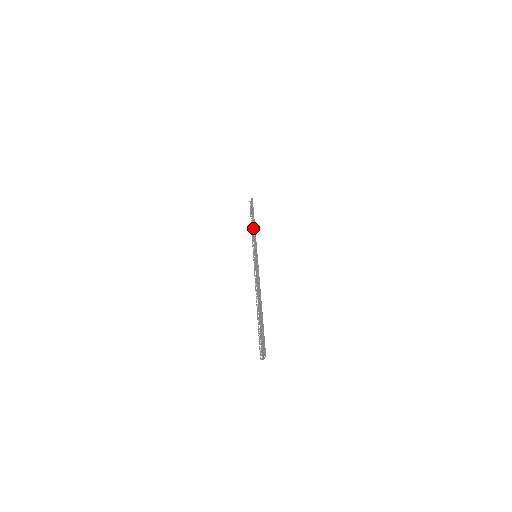
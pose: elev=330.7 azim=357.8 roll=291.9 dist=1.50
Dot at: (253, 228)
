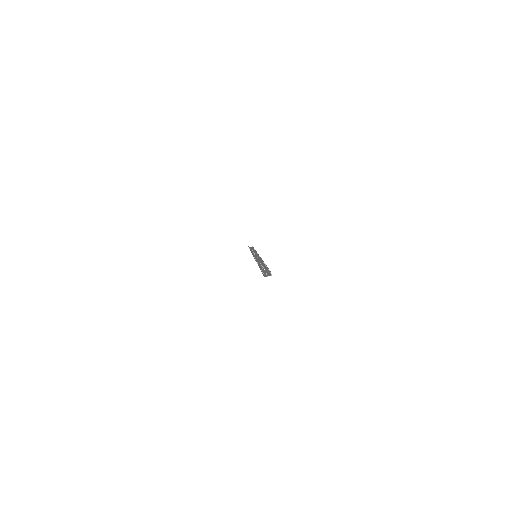
Dot at: occluded
